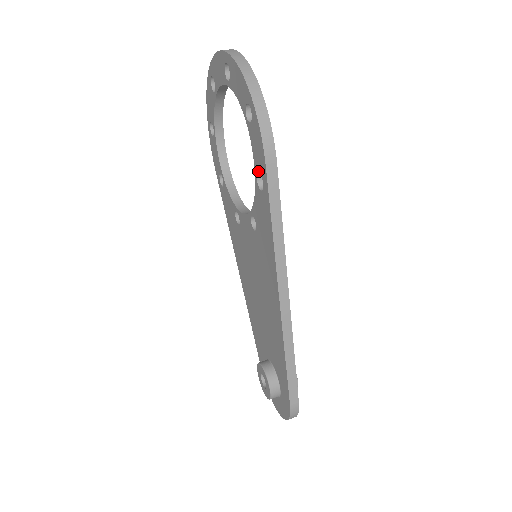
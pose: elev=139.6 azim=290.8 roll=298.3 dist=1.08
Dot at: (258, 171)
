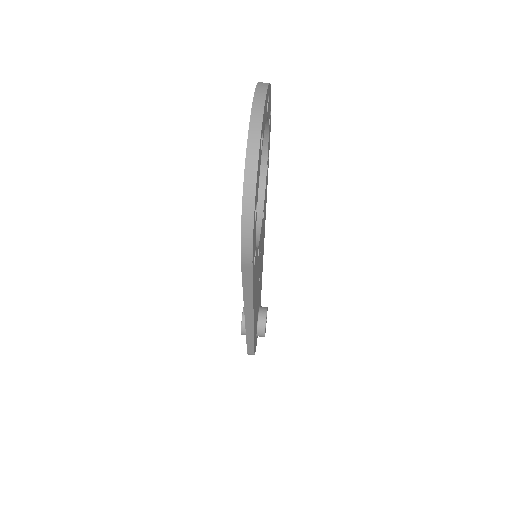
Dot at: occluded
